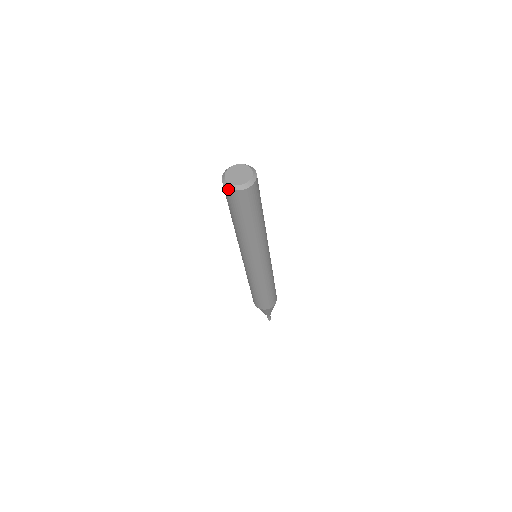
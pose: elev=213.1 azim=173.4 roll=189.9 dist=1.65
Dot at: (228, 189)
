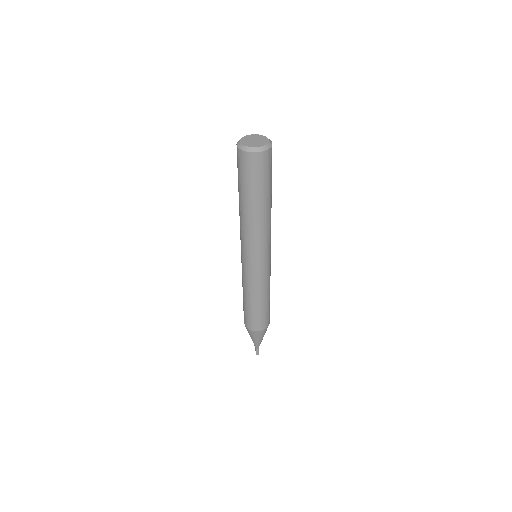
Dot at: (257, 153)
